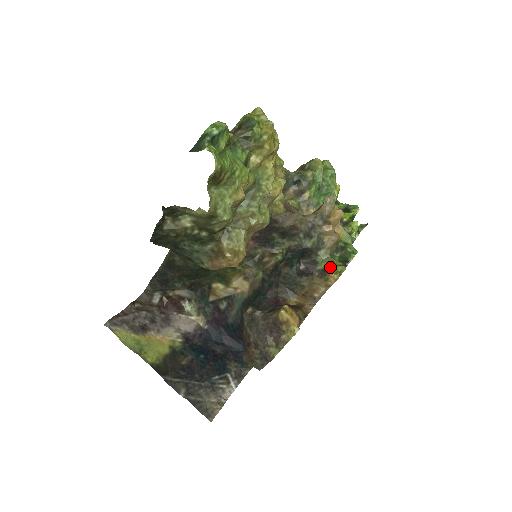
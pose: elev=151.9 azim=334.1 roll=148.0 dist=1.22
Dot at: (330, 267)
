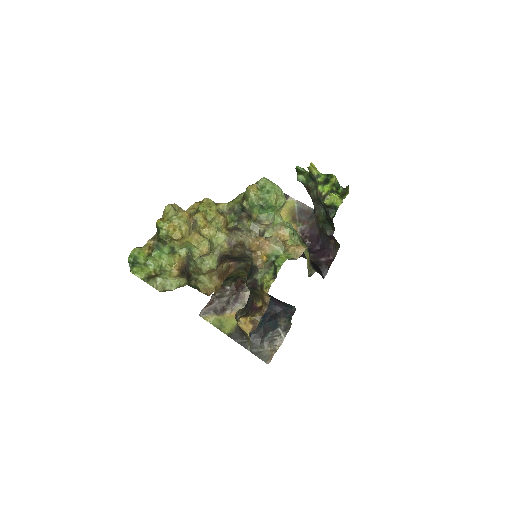
Dot at: (263, 284)
